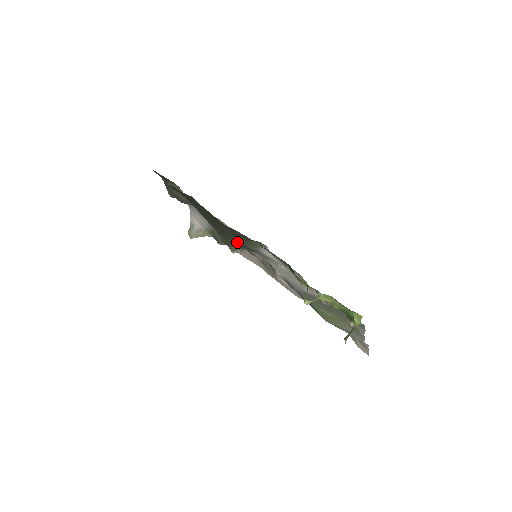
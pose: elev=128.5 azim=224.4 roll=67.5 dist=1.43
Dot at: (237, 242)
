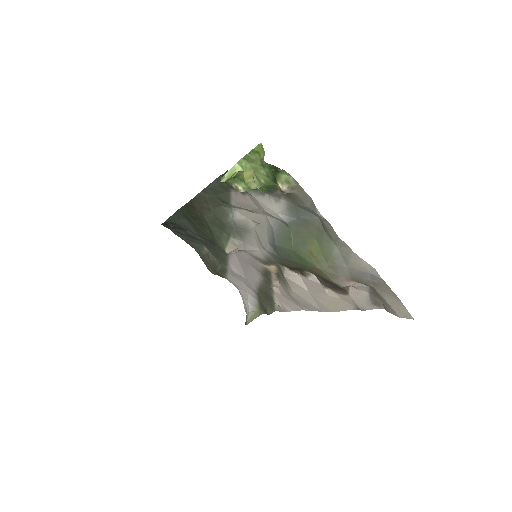
Dot at: (216, 226)
